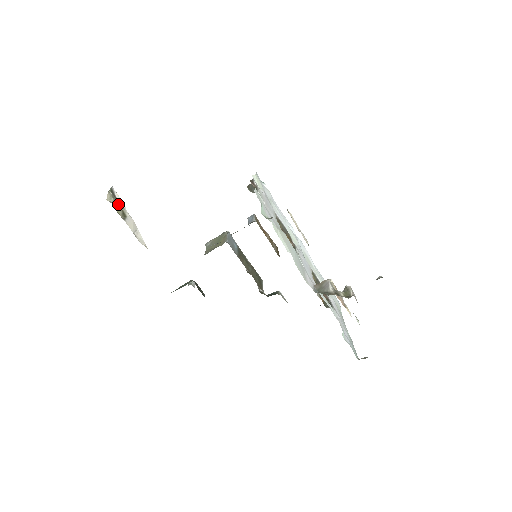
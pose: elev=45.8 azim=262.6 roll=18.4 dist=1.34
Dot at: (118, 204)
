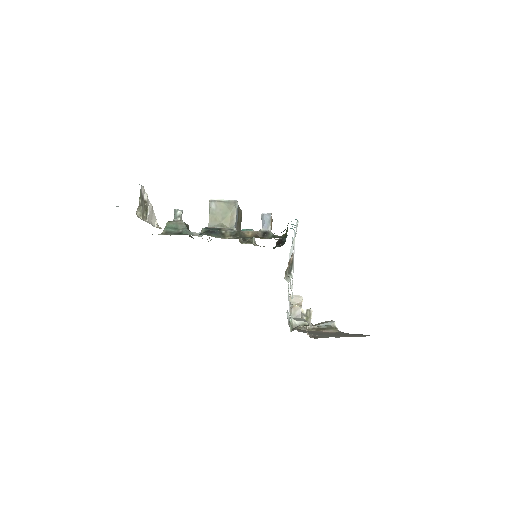
Dot at: (144, 205)
